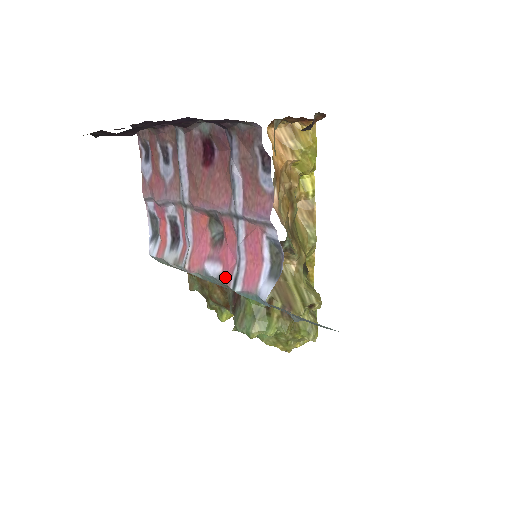
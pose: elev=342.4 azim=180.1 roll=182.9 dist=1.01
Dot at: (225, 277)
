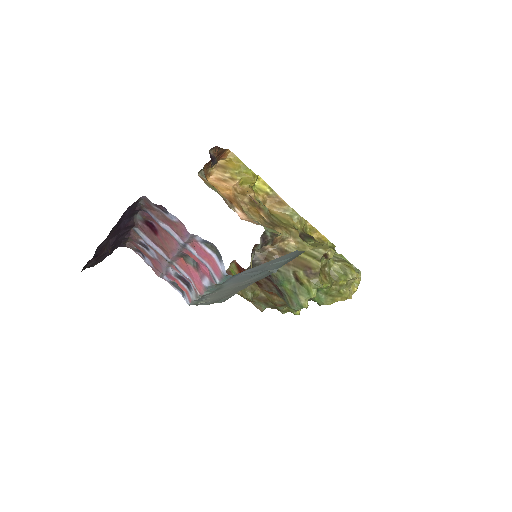
Dot at: (211, 281)
